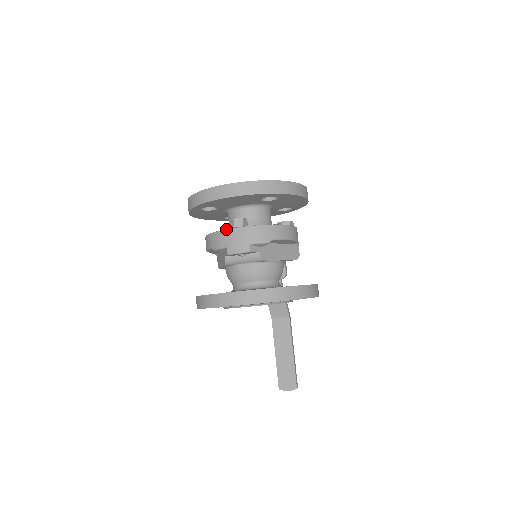
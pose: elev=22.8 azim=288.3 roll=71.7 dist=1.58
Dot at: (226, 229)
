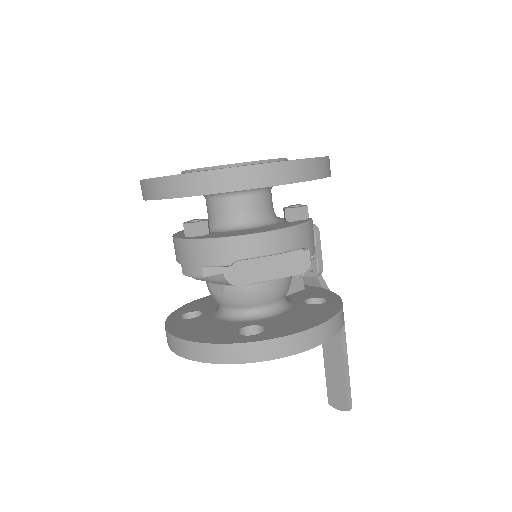
Dot at: (177, 238)
